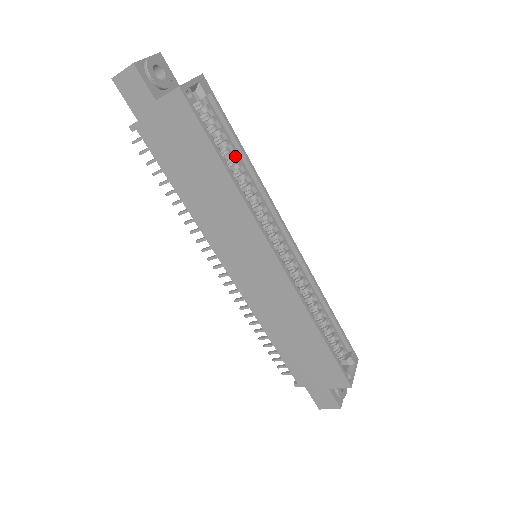
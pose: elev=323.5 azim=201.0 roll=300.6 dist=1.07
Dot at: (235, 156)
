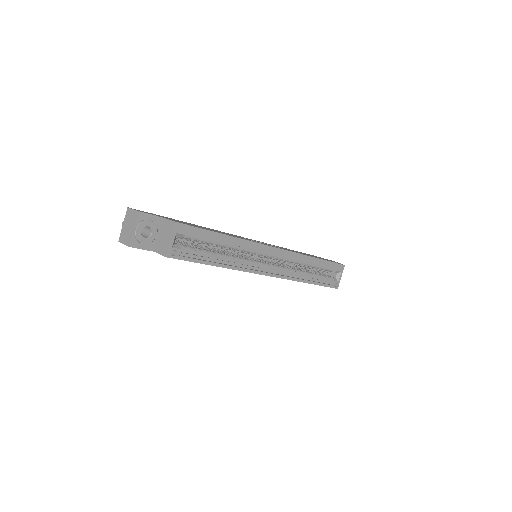
Dot at: (220, 239)
